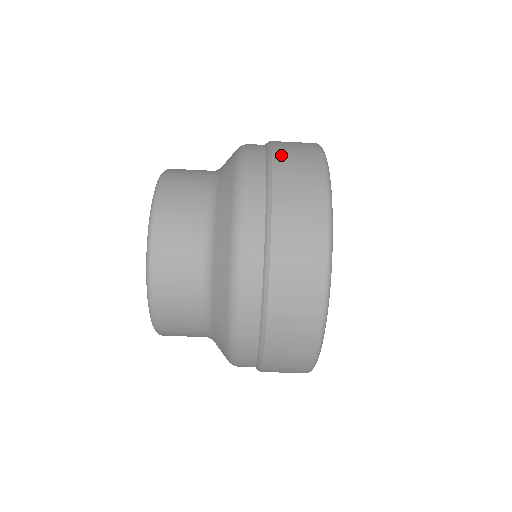
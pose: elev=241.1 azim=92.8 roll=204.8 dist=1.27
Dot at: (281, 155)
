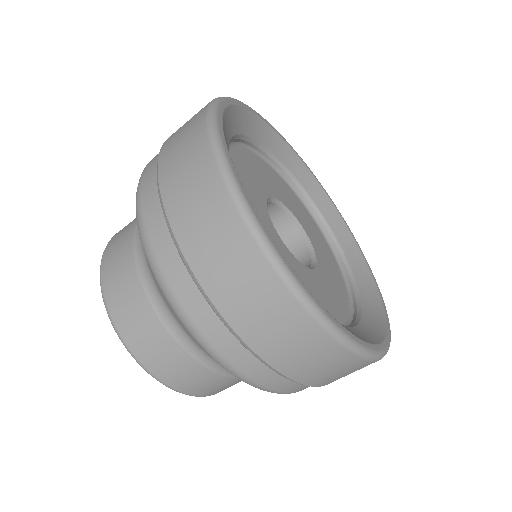
Dot at: (192, 247)
